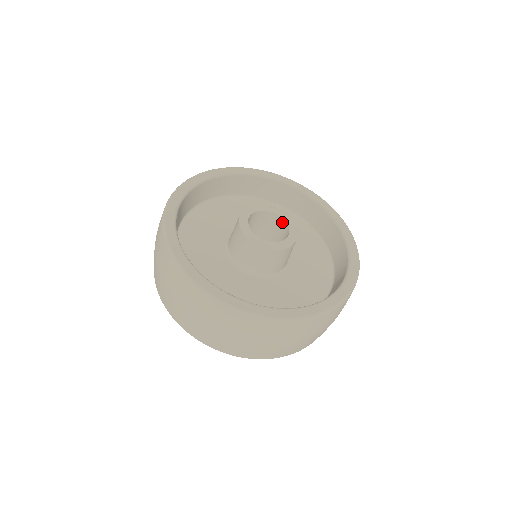
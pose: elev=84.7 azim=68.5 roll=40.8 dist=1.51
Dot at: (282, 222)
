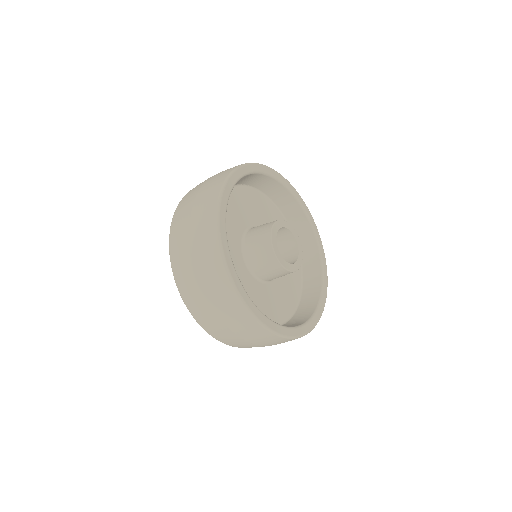
Dot at: (294, 245)
